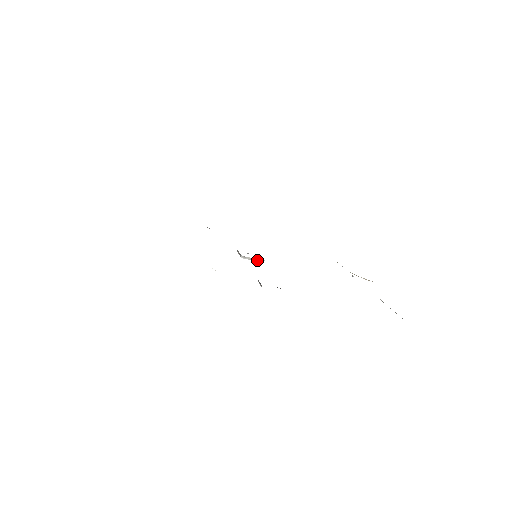
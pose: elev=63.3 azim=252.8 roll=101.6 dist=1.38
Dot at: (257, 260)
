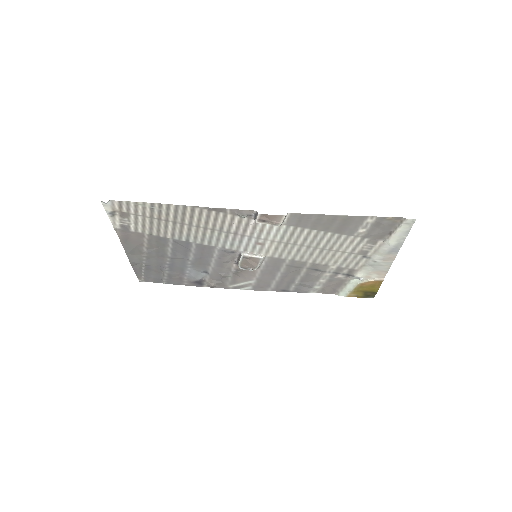
Dot at: (257, 255)
